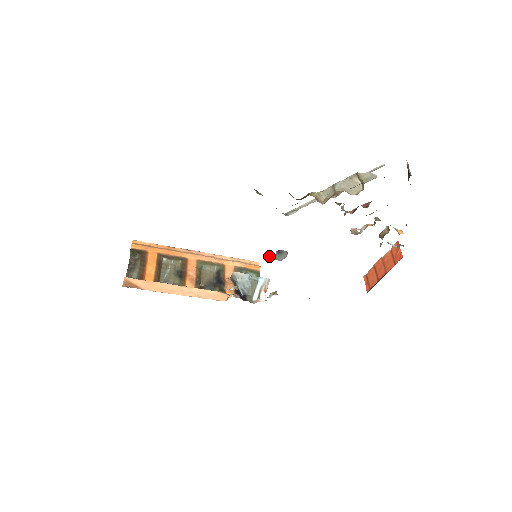
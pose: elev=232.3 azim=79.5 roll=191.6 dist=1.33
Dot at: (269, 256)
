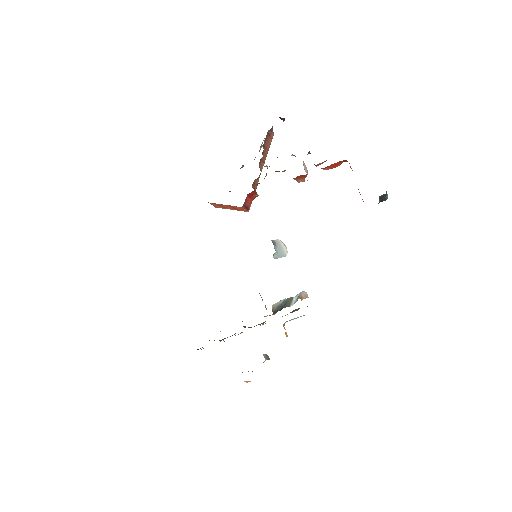
Dot at: (273, 256)
